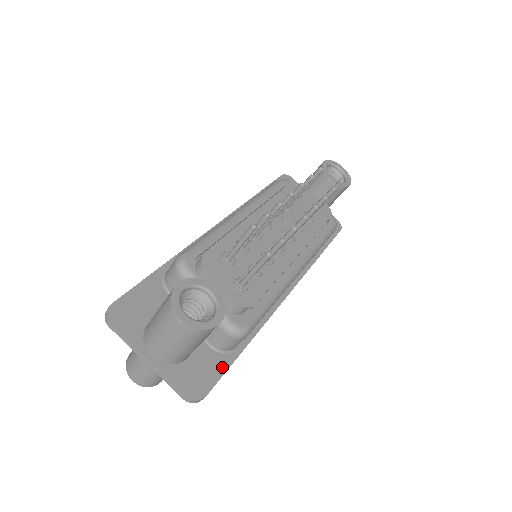
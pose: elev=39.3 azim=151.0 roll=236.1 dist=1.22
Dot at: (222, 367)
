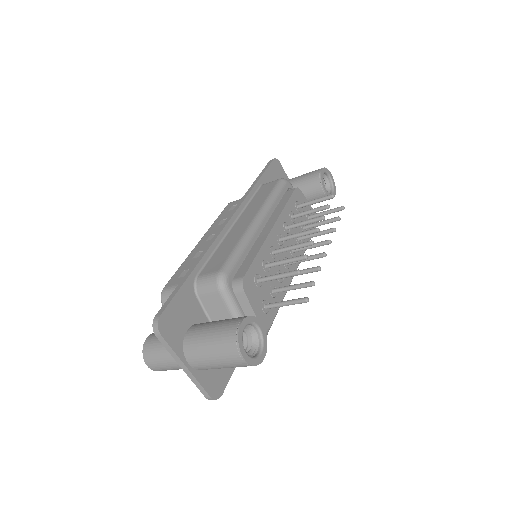
Dot at: occluded
